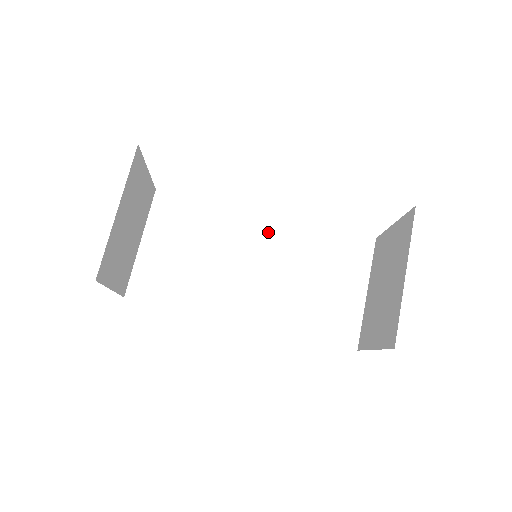
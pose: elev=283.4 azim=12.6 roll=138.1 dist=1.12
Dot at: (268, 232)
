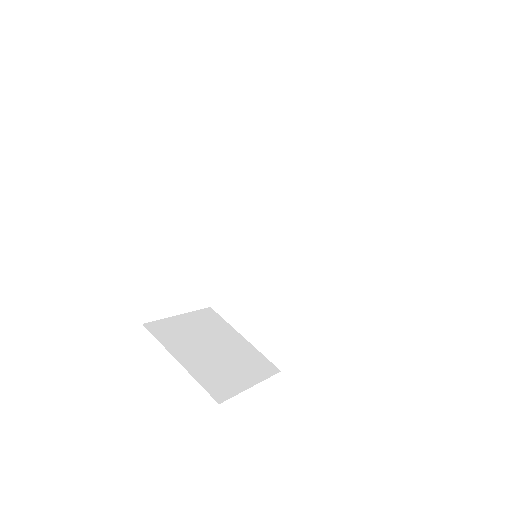
Dot at: (261, 226)
